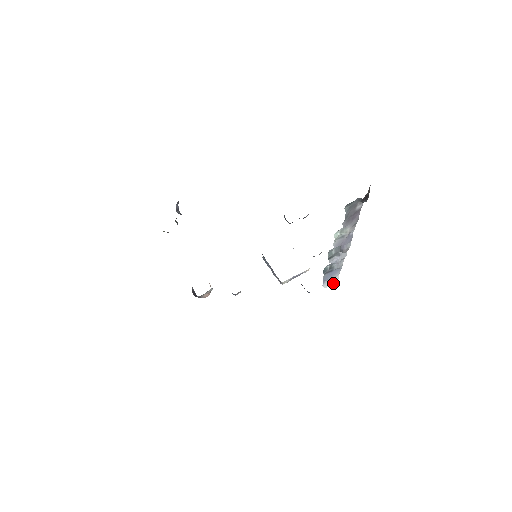
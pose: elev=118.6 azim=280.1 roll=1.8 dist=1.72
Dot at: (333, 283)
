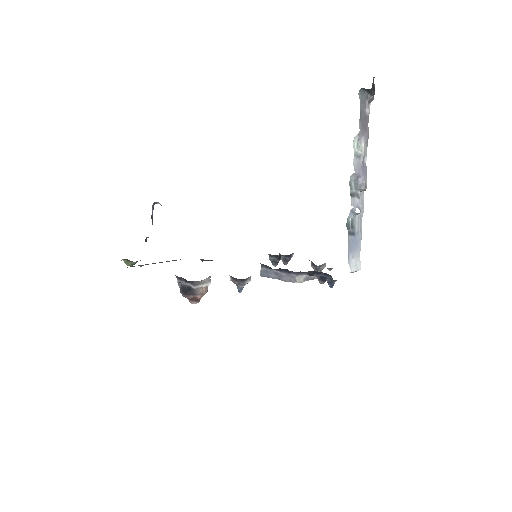
Dot at: (356, 270)
